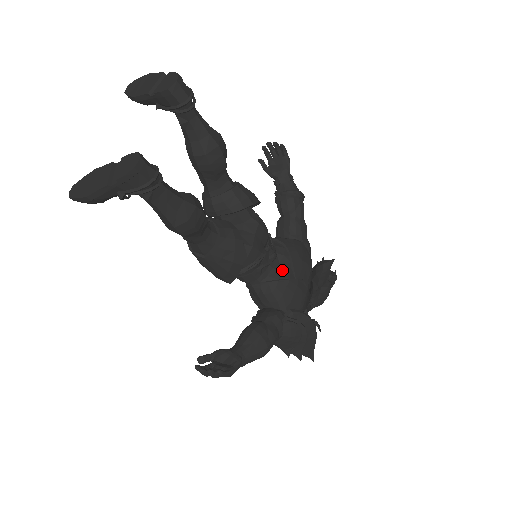
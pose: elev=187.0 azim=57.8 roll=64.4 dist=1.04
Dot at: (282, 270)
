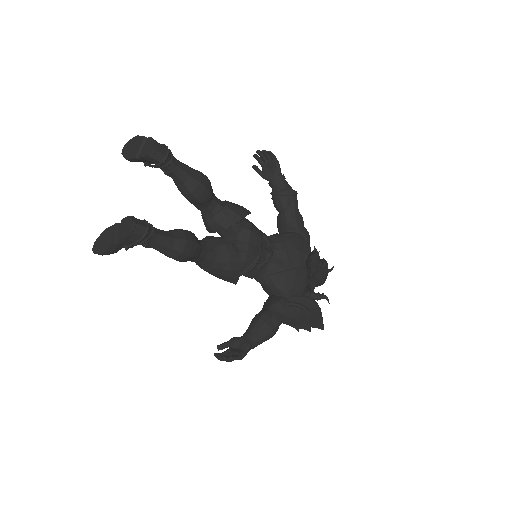
Dot at: (280, 264)
